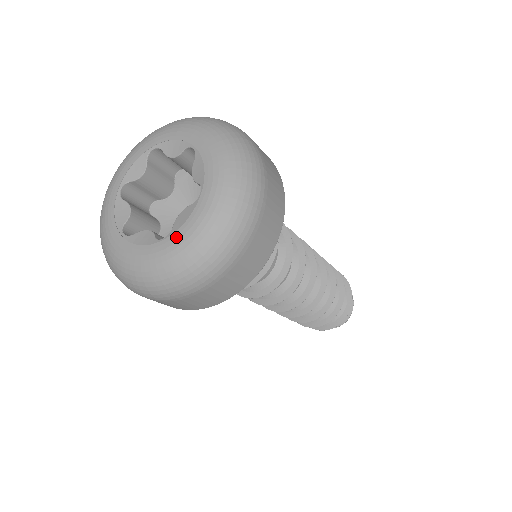
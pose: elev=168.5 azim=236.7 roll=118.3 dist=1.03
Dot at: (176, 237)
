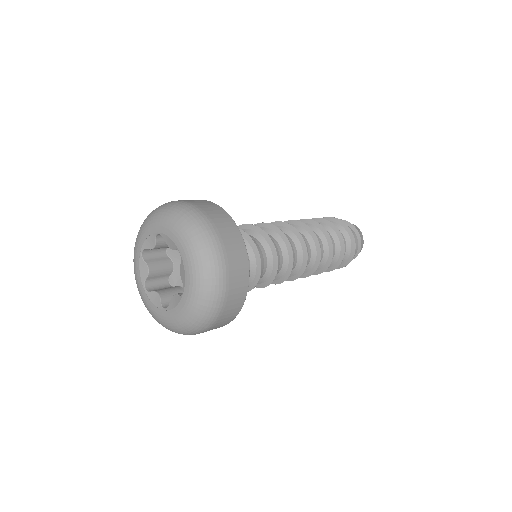
Dot at: (170, 314)
